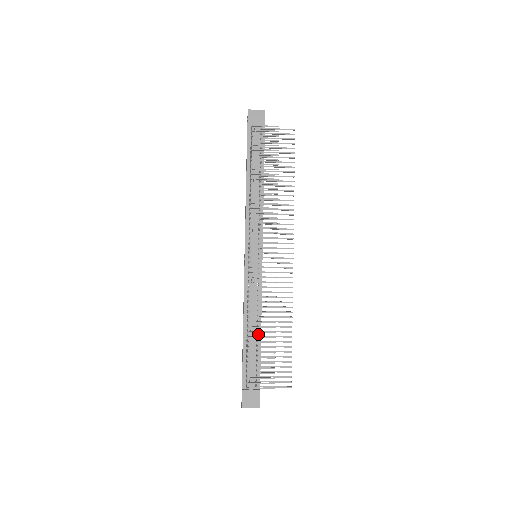
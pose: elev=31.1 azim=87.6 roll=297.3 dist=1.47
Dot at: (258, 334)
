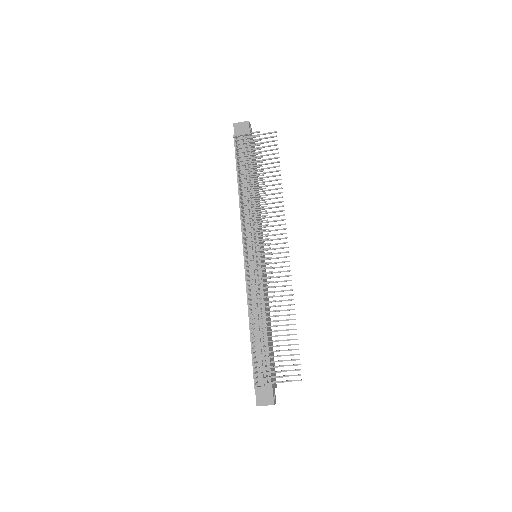
Dot at: (264, 330)
